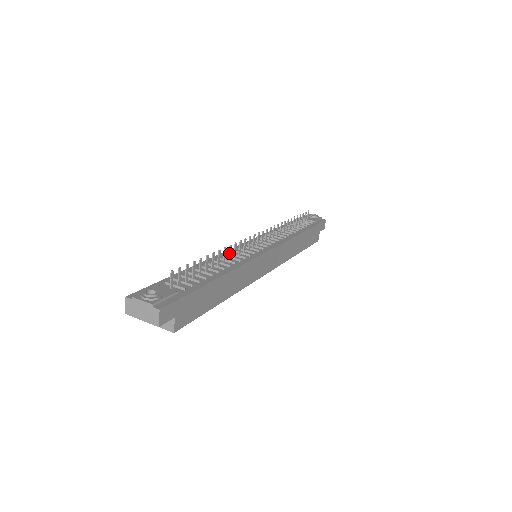
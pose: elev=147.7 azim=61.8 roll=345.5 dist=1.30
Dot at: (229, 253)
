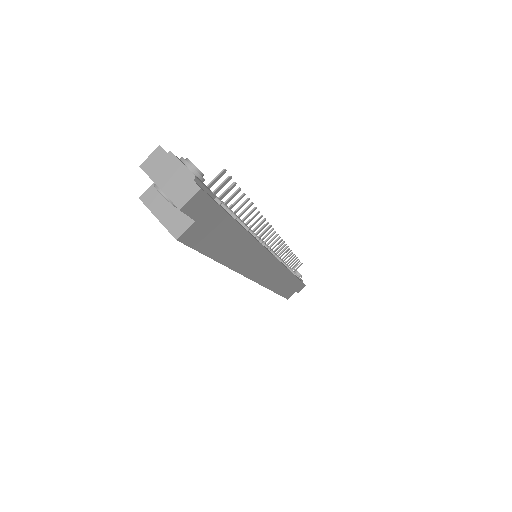
Dot at: (255, 222)
